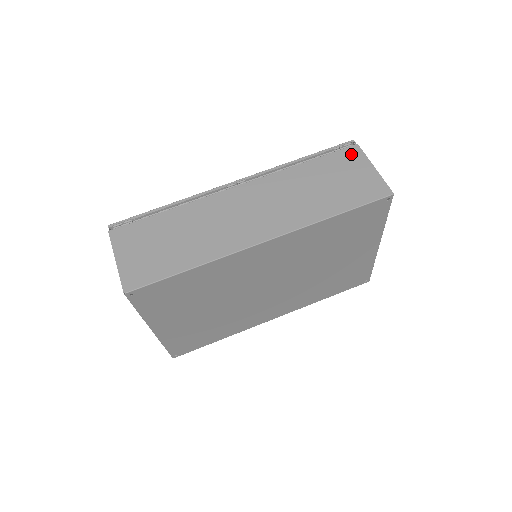
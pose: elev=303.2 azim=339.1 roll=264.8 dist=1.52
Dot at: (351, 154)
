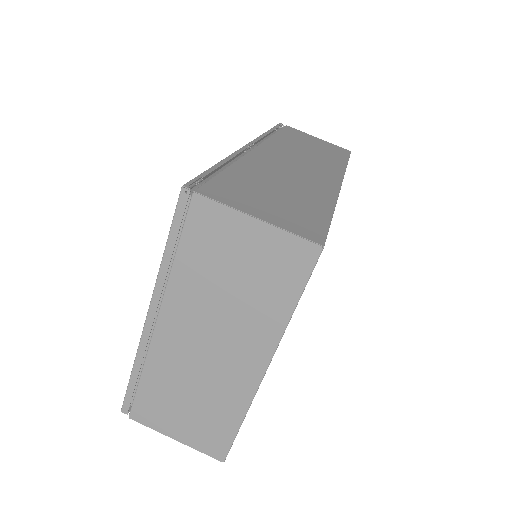
Dot at: (294, 130)
